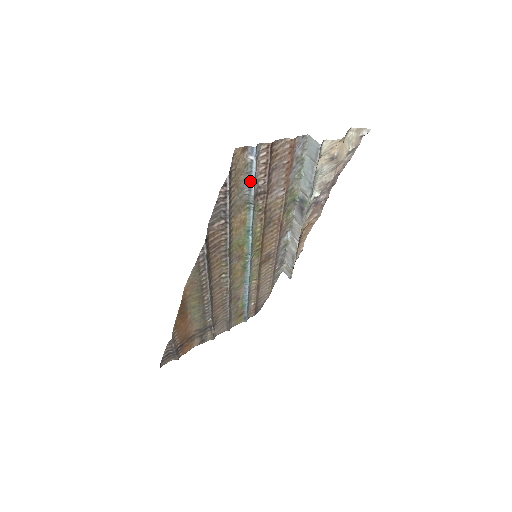
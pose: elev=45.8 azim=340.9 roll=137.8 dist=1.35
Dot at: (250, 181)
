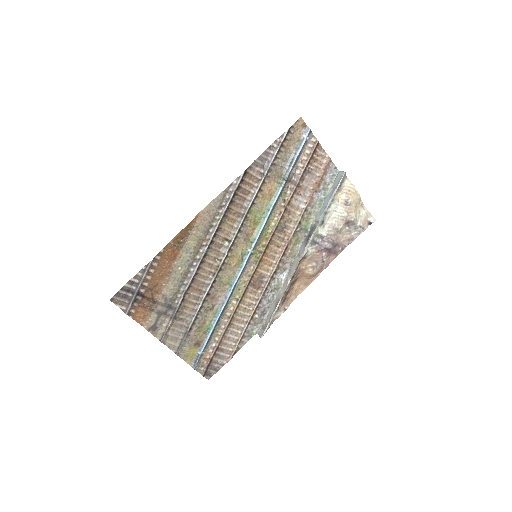
Dot at: (294, 158)
